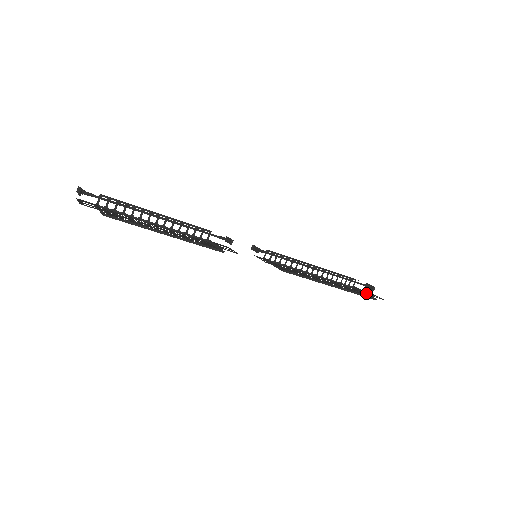
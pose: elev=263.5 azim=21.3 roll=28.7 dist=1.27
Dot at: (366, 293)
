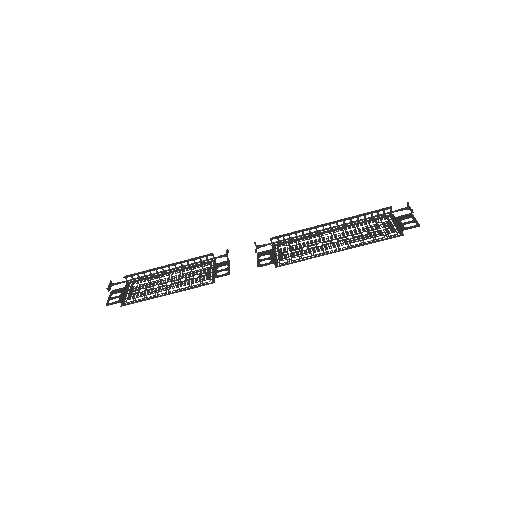
Dot at: (398, 224)
